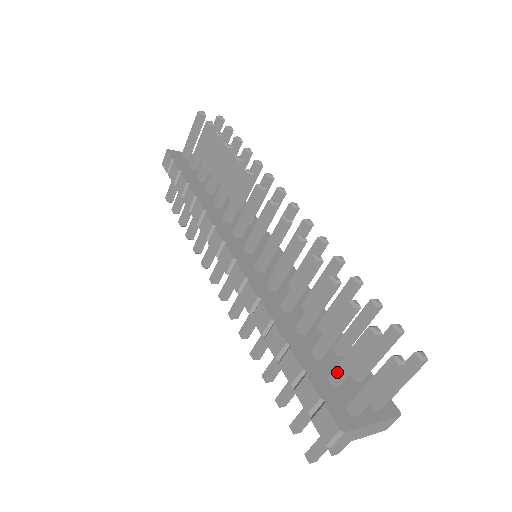
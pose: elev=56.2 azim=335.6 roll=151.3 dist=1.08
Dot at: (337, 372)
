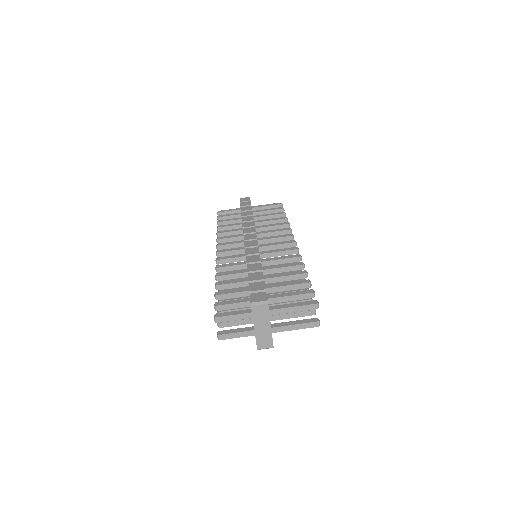
Dot at: (276, 295)
